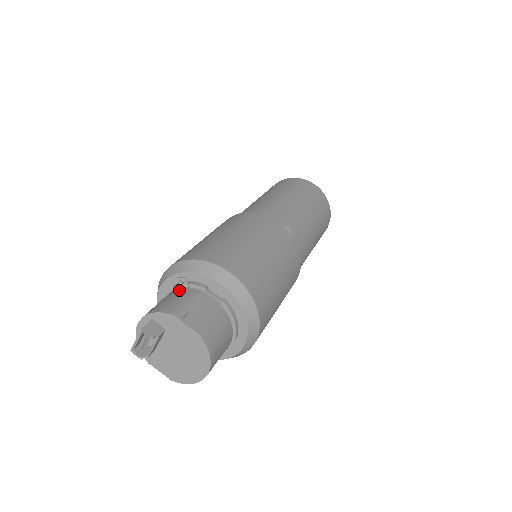
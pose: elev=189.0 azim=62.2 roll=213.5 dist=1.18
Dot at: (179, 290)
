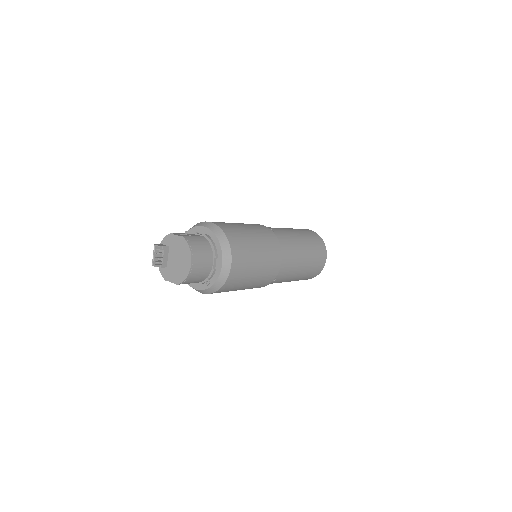
Dot at: occluded
